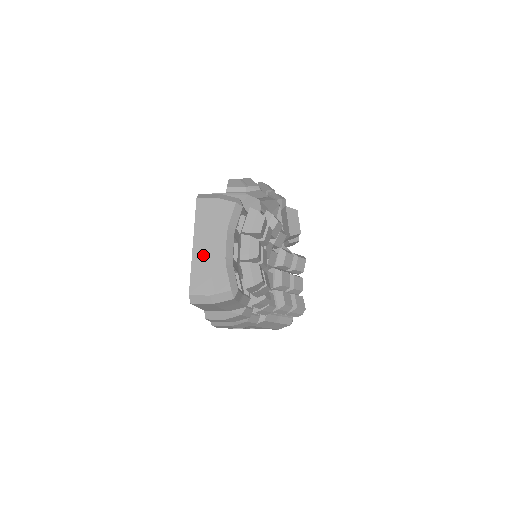
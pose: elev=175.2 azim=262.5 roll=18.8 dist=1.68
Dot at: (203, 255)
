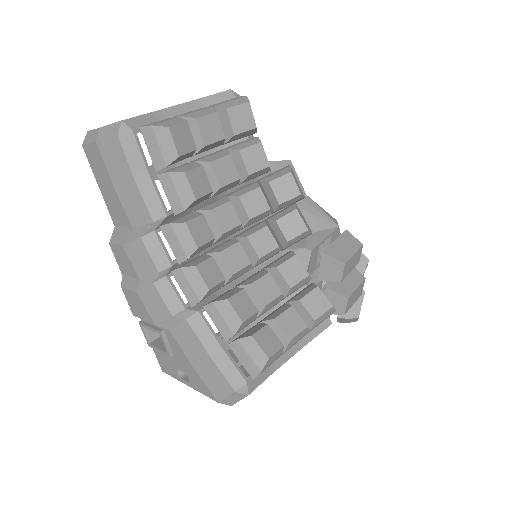
Dot at: occluded
